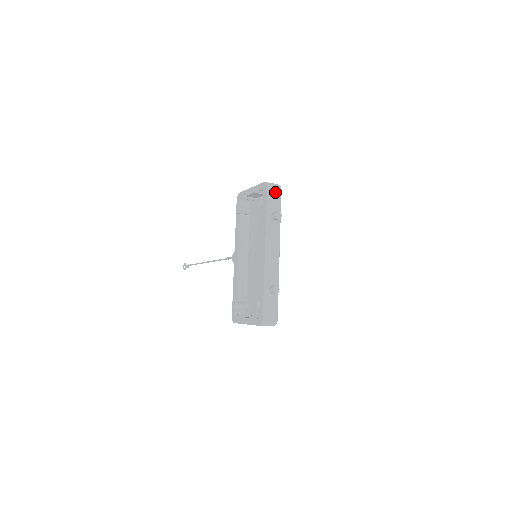
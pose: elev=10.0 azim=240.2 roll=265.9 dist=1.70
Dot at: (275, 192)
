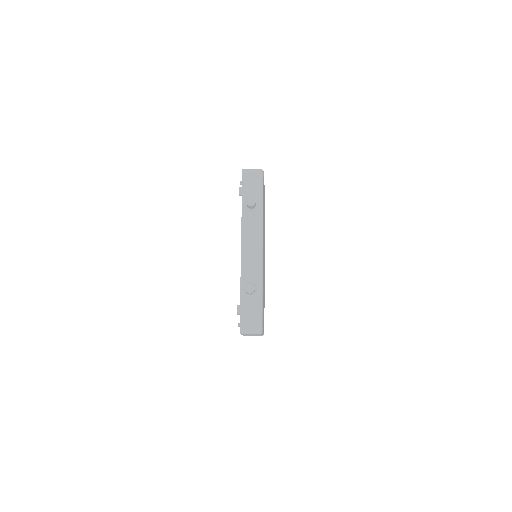
Dot at: (253, 178)
